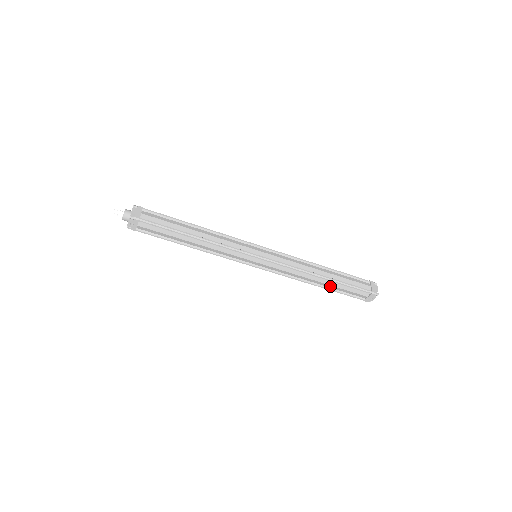
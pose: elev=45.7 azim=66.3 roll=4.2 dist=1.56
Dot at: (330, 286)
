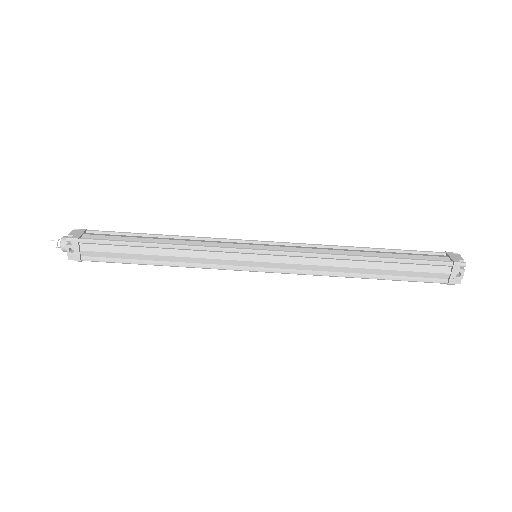
Dot at: (383, 272)
